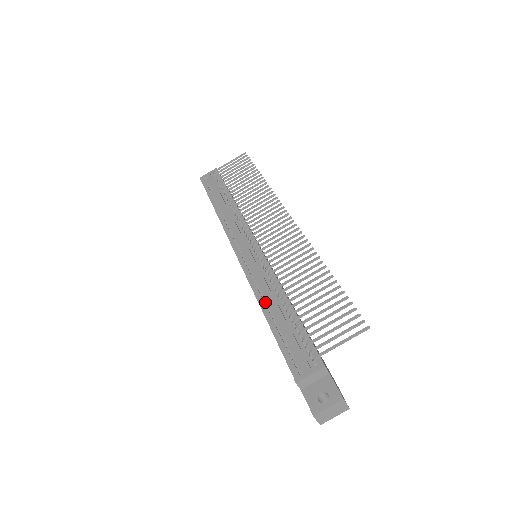
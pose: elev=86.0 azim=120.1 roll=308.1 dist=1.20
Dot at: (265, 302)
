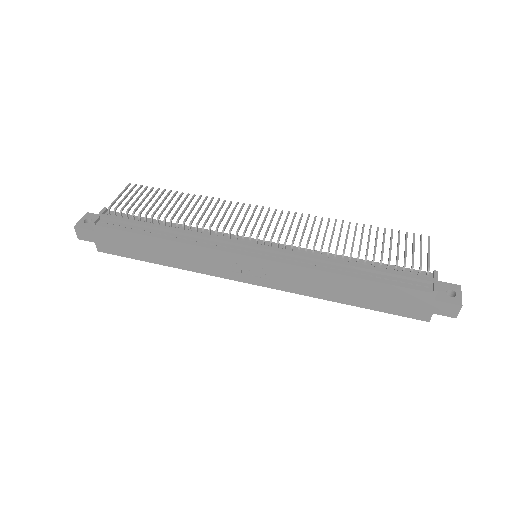
Dot at: (335, 268)
